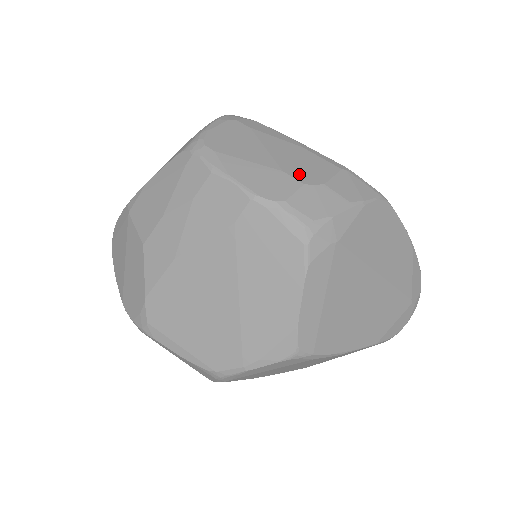
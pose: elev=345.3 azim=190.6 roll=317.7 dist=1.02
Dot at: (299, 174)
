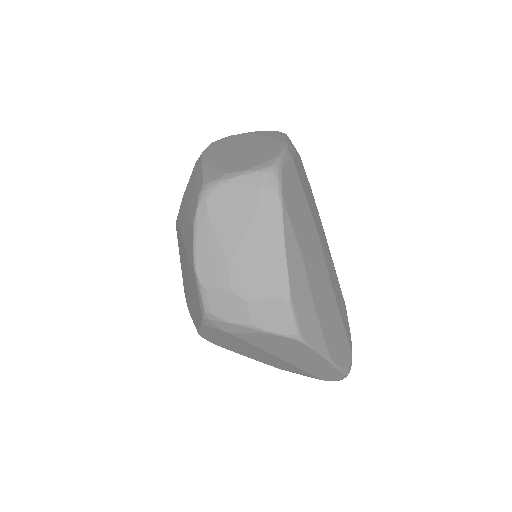
Dot at: (238, 278)
